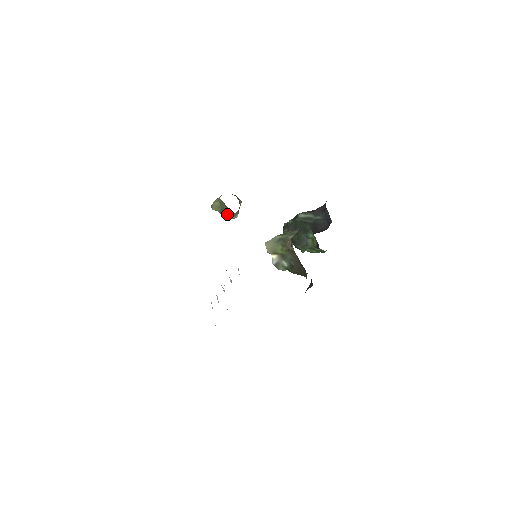
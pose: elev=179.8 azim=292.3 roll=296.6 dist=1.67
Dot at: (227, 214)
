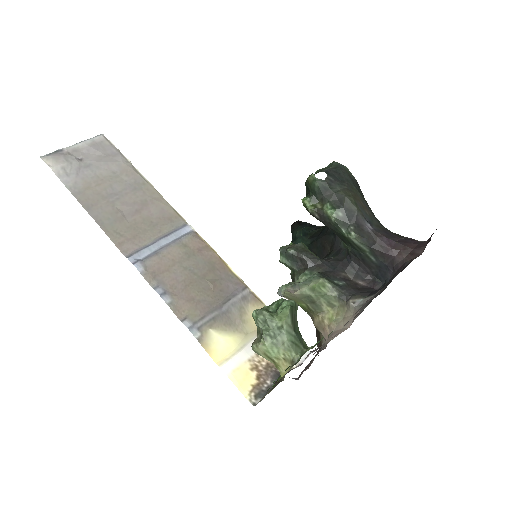
Dot at: occluded
